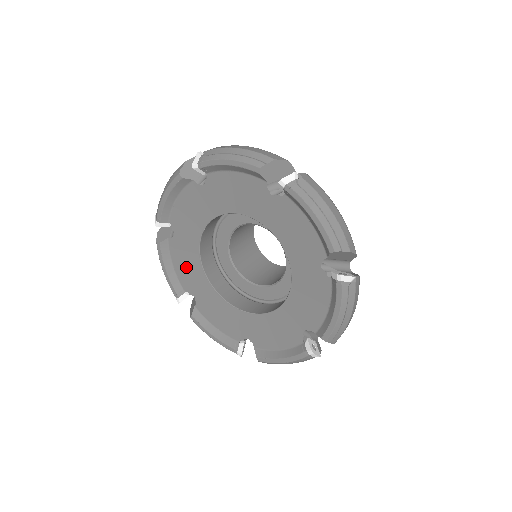
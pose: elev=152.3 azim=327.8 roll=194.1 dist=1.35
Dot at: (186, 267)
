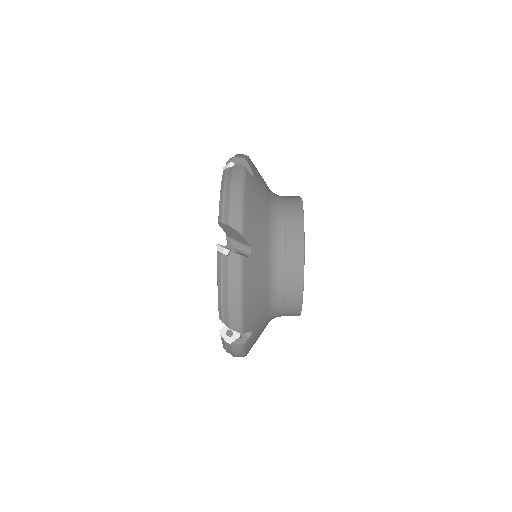
Dot at: occluded
